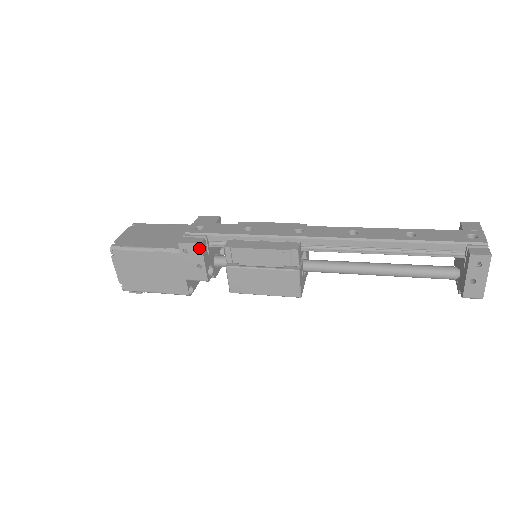
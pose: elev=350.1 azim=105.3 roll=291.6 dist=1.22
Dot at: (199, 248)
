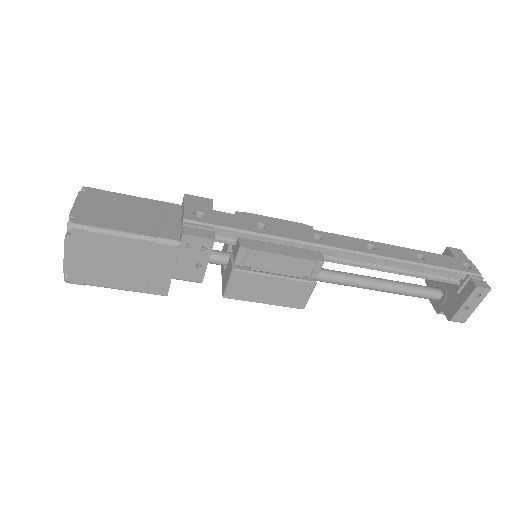
Dot at: (209, 245)
